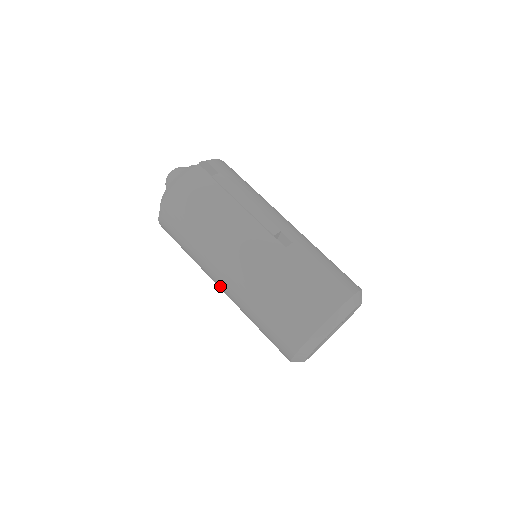
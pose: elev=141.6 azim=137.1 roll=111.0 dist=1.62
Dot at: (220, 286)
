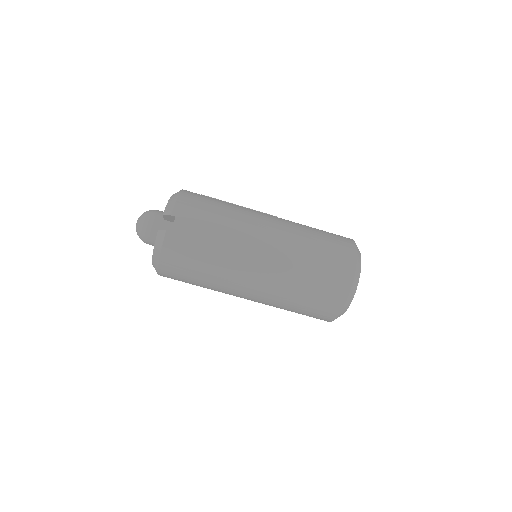
Dot at: (259, 263)
